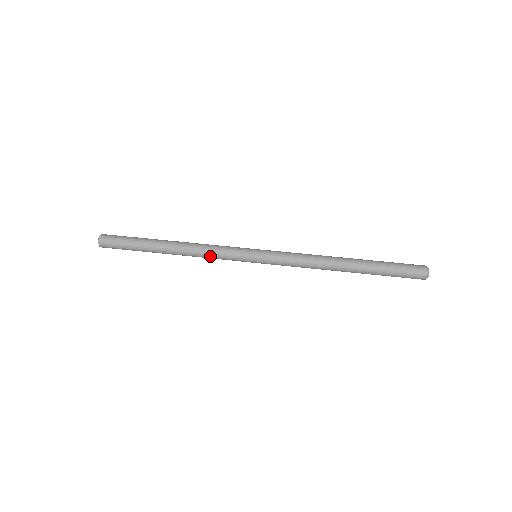
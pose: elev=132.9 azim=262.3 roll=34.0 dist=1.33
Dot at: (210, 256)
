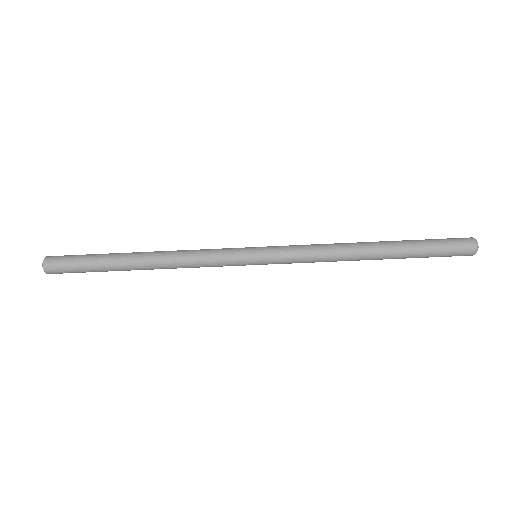
Dot at: (196, 266)
